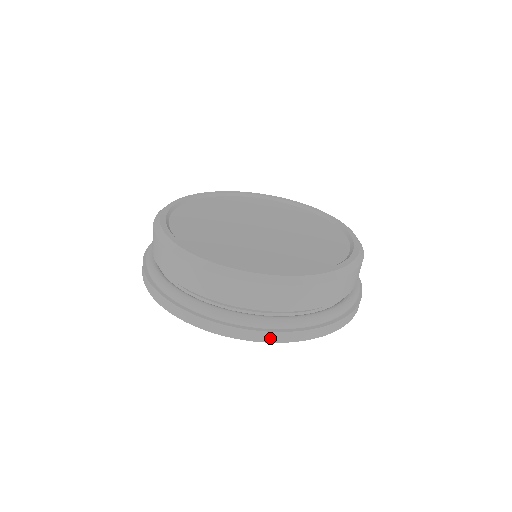
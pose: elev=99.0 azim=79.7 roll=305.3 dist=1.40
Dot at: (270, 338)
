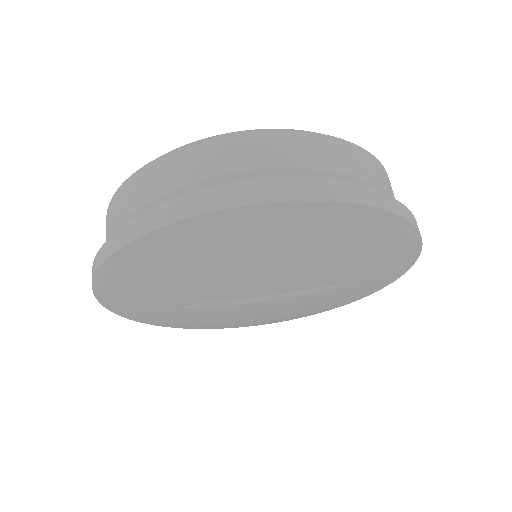
Dot at: (306, 193)
